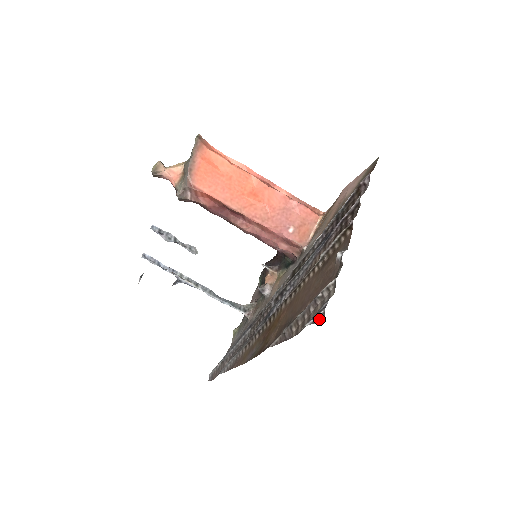
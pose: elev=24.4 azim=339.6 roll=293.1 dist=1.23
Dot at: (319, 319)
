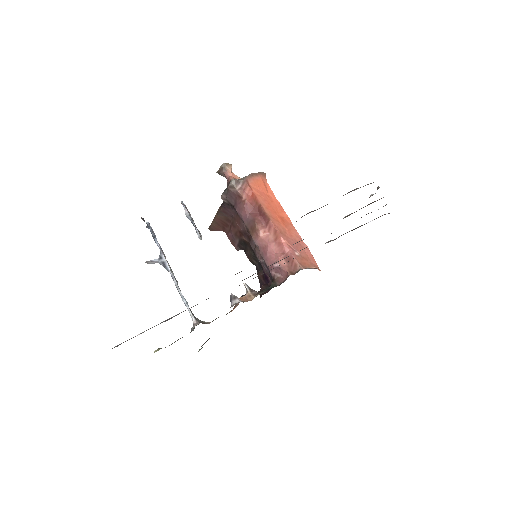
Dot at: occluded
